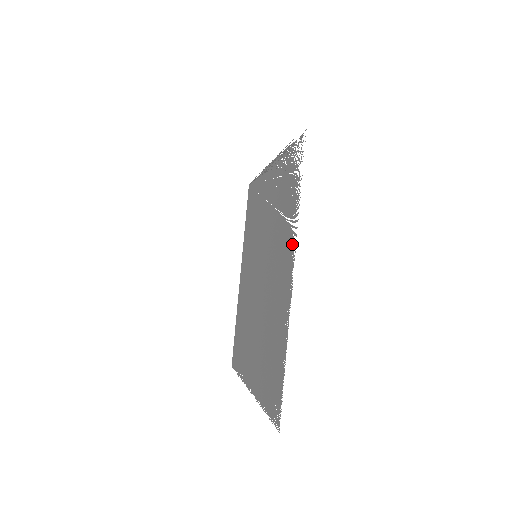
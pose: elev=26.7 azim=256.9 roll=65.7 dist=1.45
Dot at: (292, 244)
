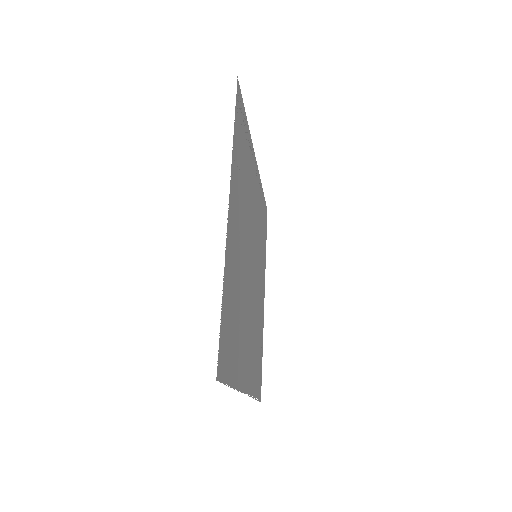
Dot at: (233, 184)
